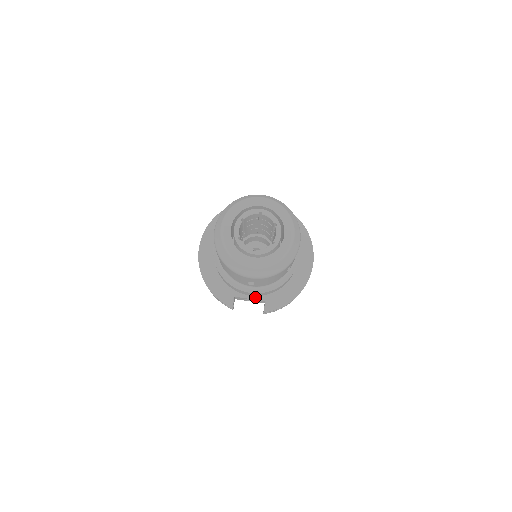
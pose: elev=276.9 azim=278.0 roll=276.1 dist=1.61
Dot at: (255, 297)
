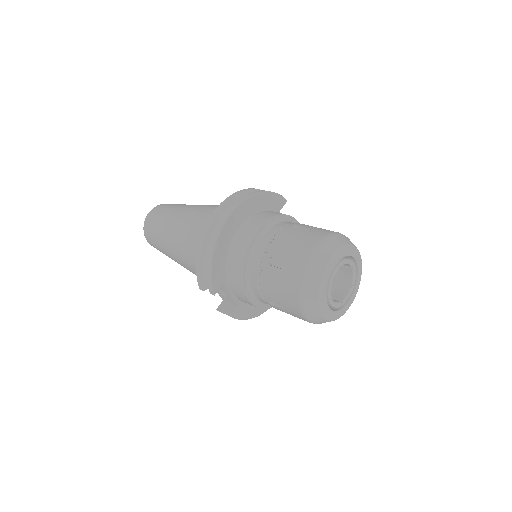
Dot at: (235, 297)
